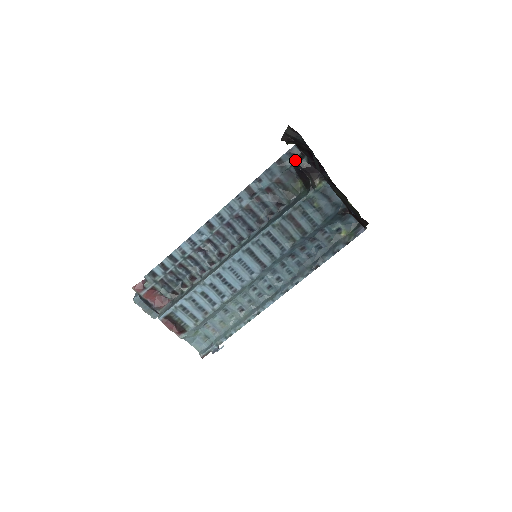
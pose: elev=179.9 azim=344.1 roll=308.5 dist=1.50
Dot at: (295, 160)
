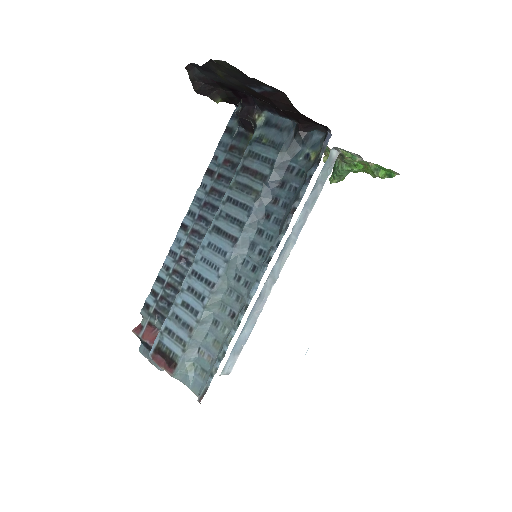
Dot at: occluded
